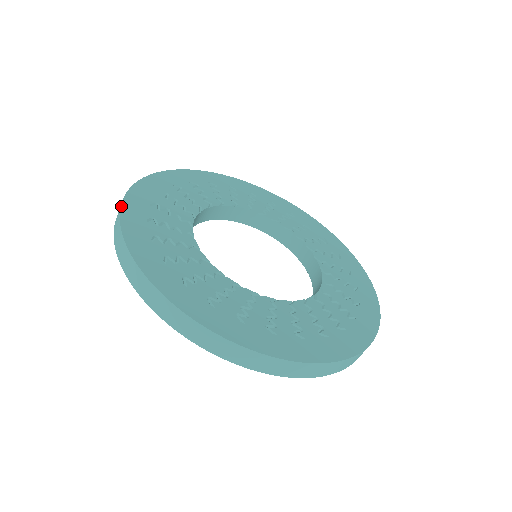
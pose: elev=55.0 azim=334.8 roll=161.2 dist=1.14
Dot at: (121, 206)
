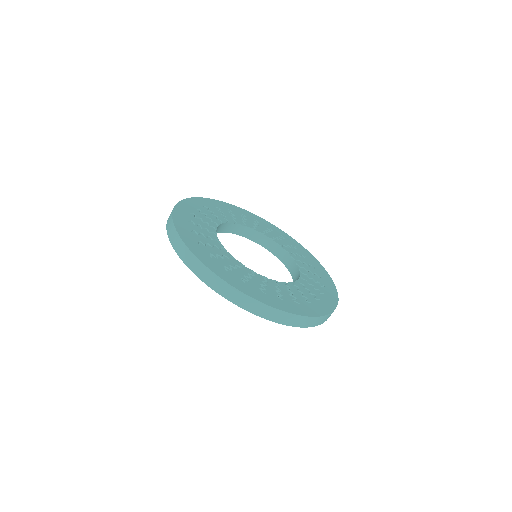
Dot at: (186, 199)
